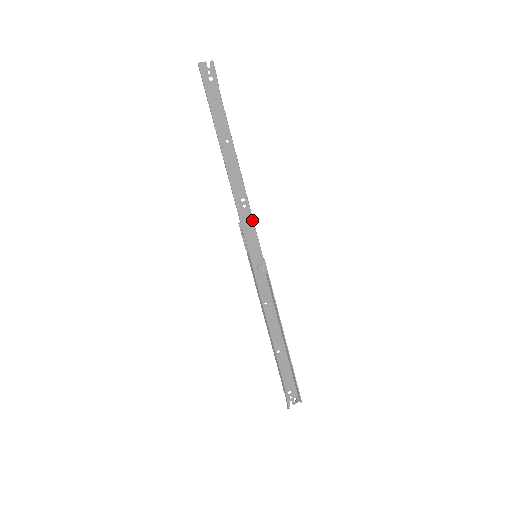
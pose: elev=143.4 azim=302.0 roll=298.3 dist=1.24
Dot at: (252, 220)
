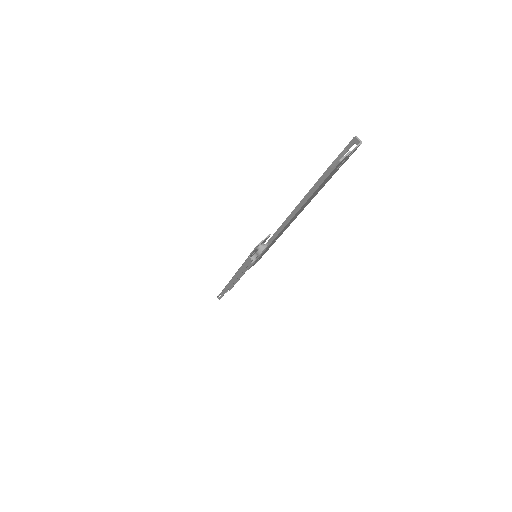
Dot at: (273, 243)
